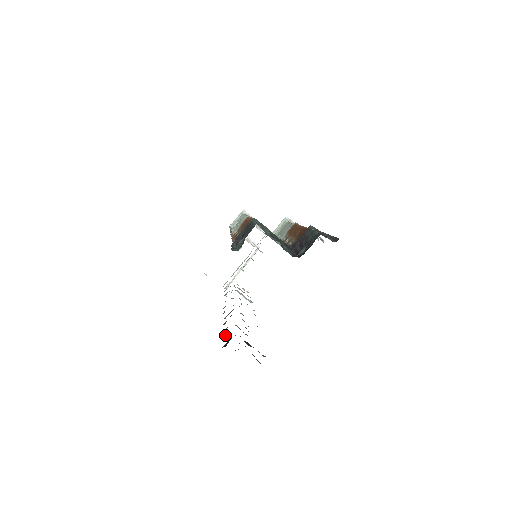
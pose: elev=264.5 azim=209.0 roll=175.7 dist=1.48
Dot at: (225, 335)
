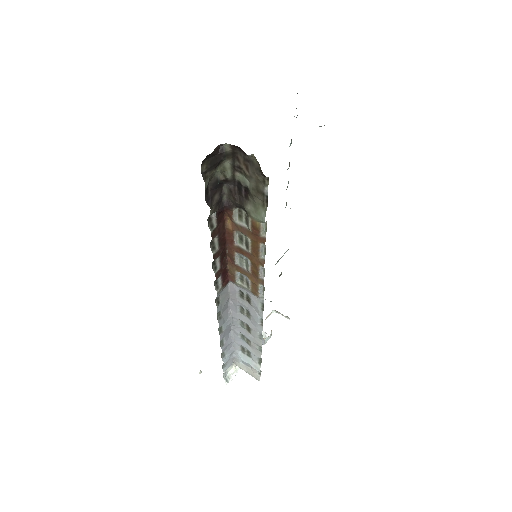
Dot at: (213, 235)
